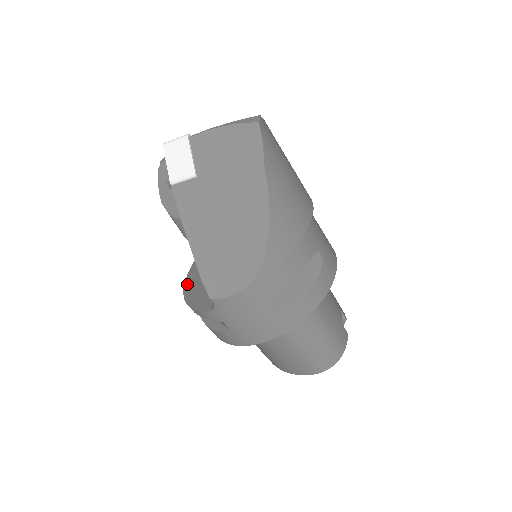
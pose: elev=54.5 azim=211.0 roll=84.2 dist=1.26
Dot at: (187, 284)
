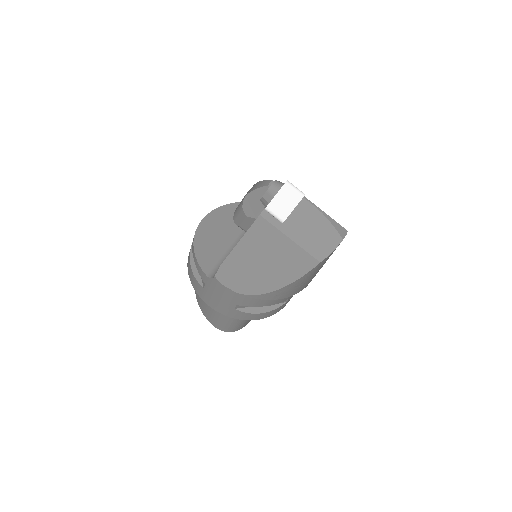
Dot at: (203, 225)
